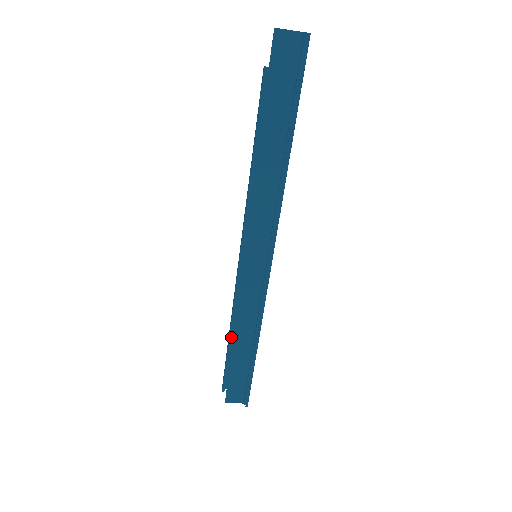
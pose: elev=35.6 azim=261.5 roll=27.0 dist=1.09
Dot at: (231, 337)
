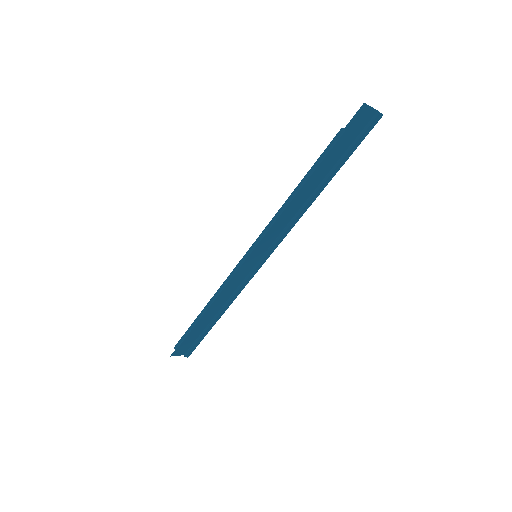
Dot at: (206, 312)
